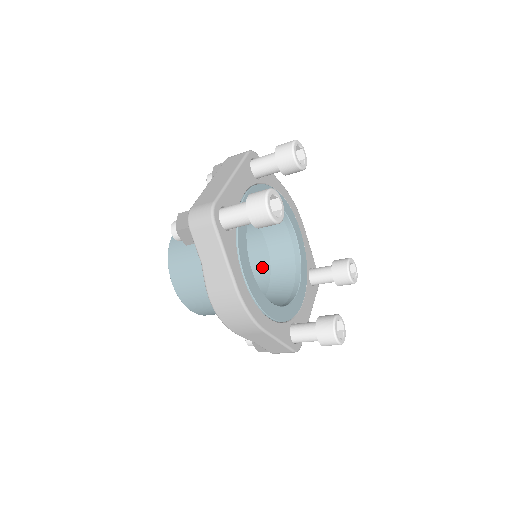
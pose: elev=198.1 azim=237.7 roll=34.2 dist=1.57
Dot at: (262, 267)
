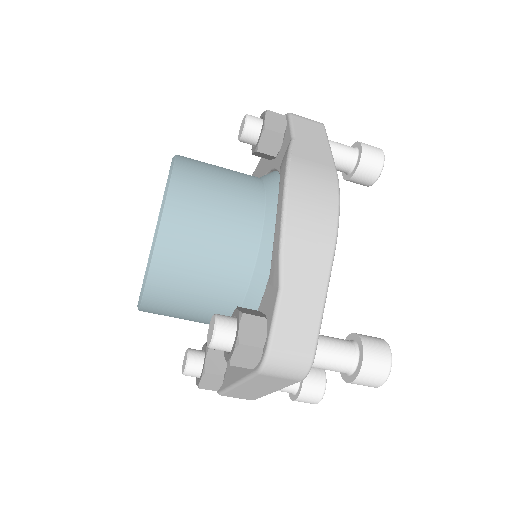
Dot at: occluded
